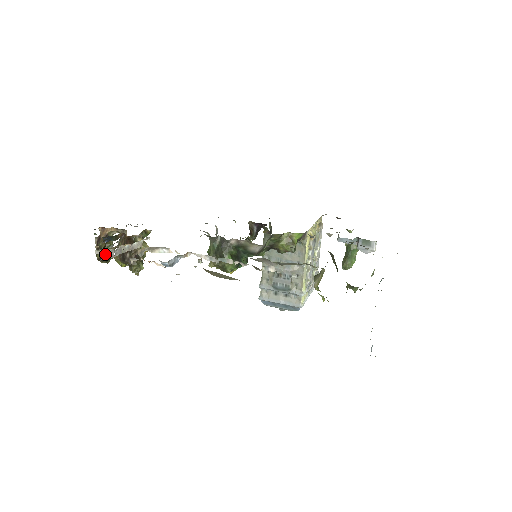
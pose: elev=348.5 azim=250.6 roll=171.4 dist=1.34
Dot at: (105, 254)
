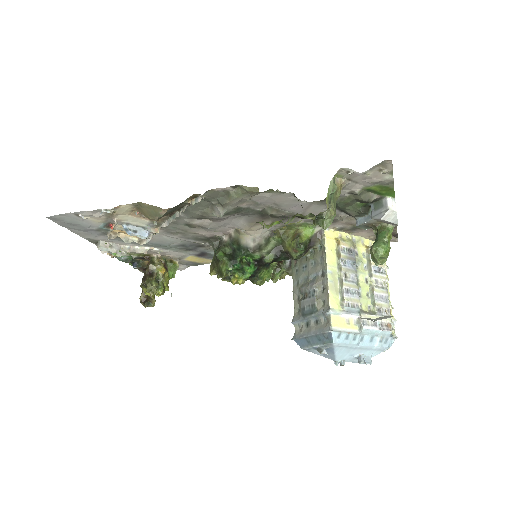
Dot at: (99, 242)
